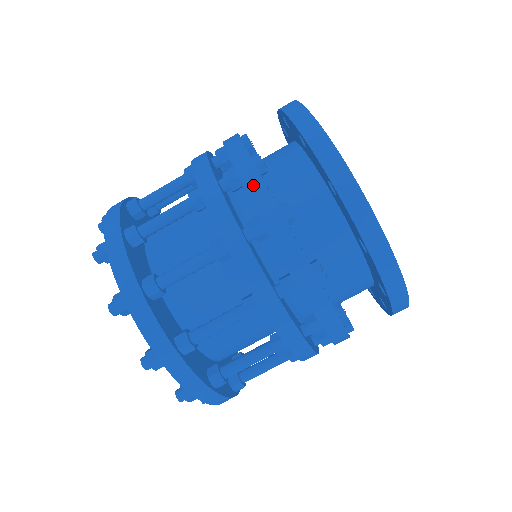
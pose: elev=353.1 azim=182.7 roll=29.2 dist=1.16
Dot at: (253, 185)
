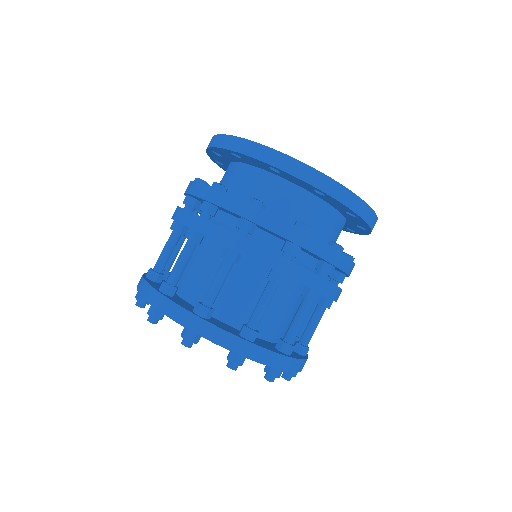
Dot at: occluded
